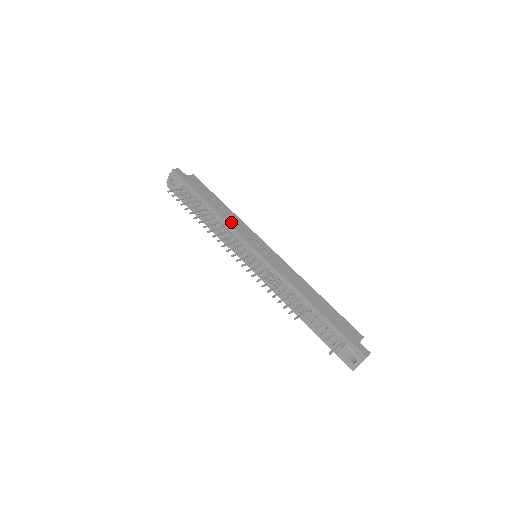
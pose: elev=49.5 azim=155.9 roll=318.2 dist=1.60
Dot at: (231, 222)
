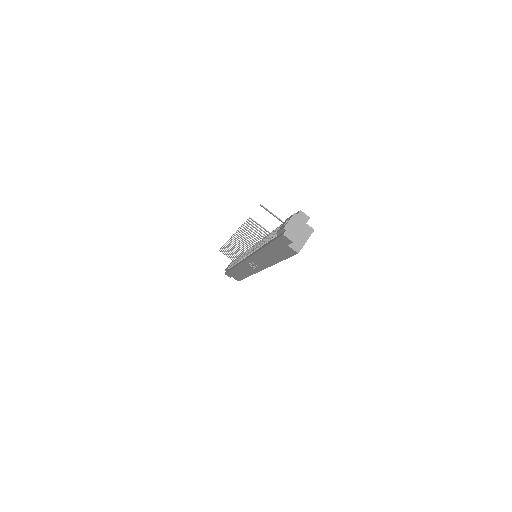
Dot at: occluded
